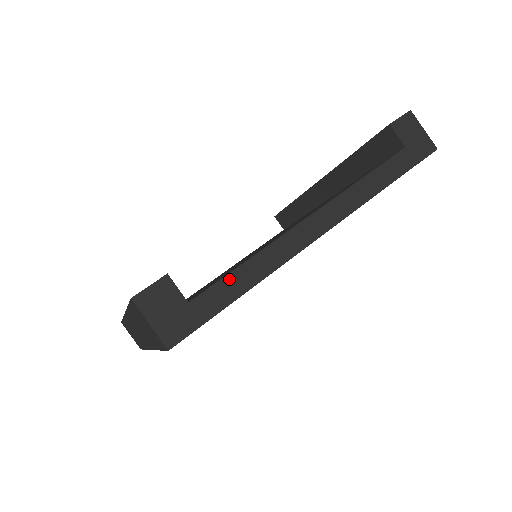
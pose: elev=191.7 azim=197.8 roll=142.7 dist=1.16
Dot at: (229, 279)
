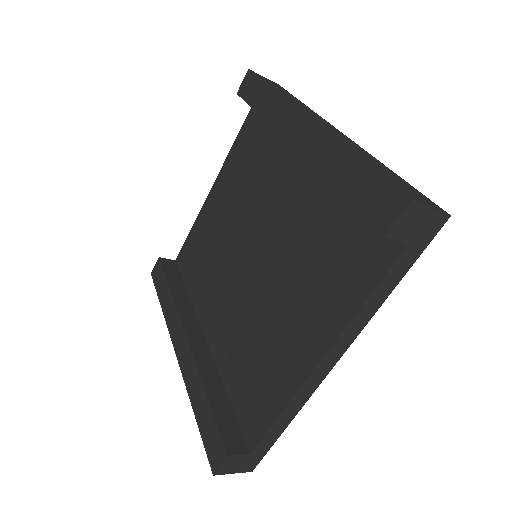
Dot at: (271, 430)
